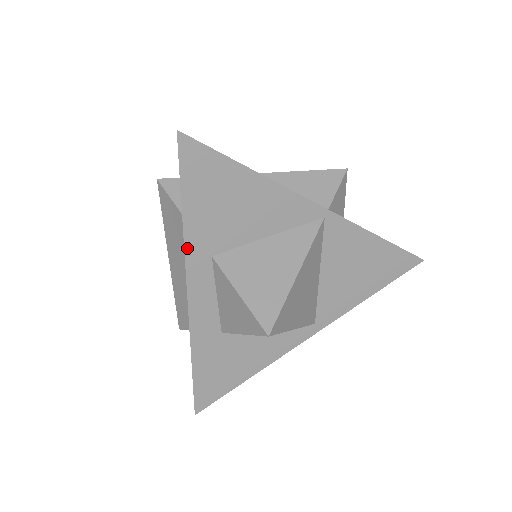
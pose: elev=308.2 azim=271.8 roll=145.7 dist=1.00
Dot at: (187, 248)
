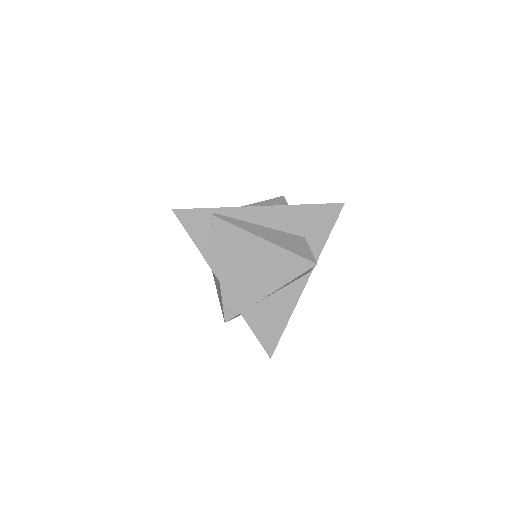
Dot at: occluded
